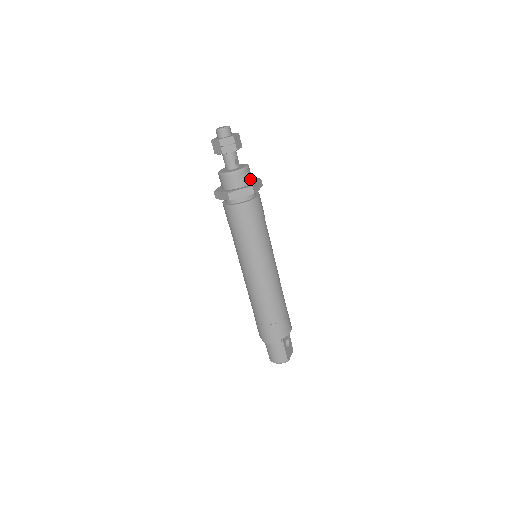
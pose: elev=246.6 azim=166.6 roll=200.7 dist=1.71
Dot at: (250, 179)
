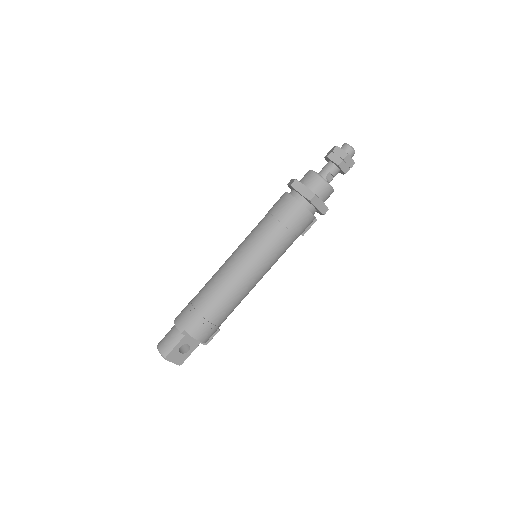
Dot at: (322, 196)
